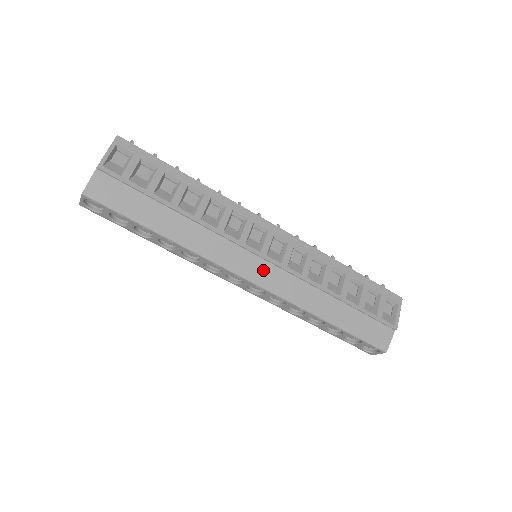
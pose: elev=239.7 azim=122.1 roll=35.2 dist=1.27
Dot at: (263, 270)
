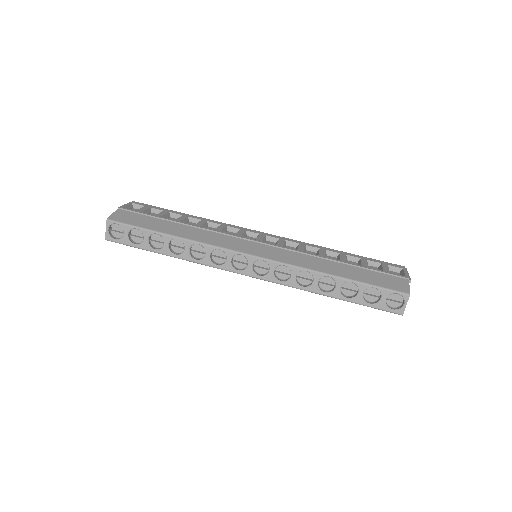
Dot at: (261, 249)
